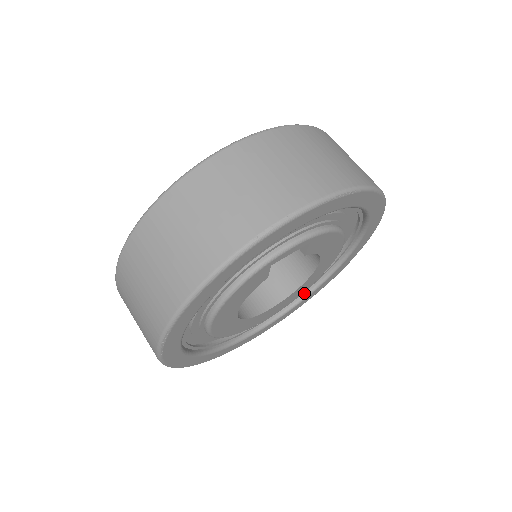
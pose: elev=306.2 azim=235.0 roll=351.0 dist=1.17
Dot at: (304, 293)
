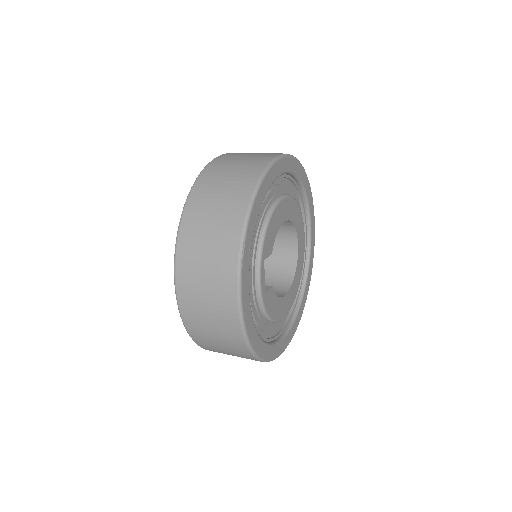
Dot at: (304, 202)
